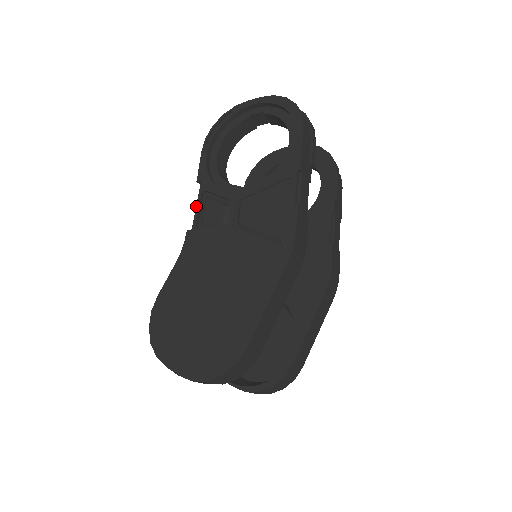
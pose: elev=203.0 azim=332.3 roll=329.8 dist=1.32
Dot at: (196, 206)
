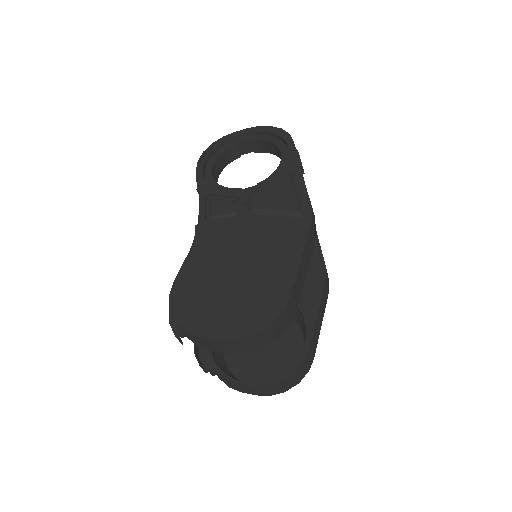
Dot at: (201, 206)
